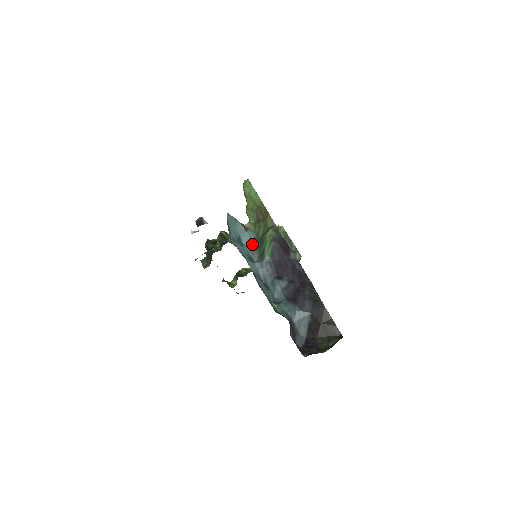
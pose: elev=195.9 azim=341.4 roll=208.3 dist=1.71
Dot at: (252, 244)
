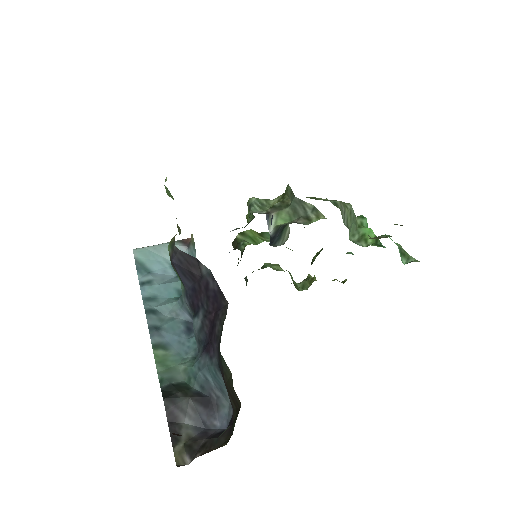
Dot at: occluded
